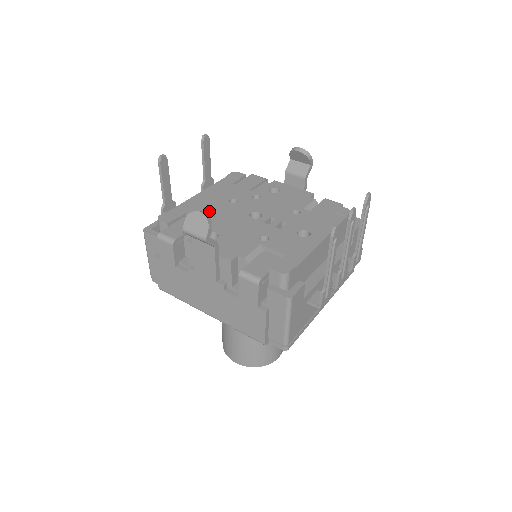
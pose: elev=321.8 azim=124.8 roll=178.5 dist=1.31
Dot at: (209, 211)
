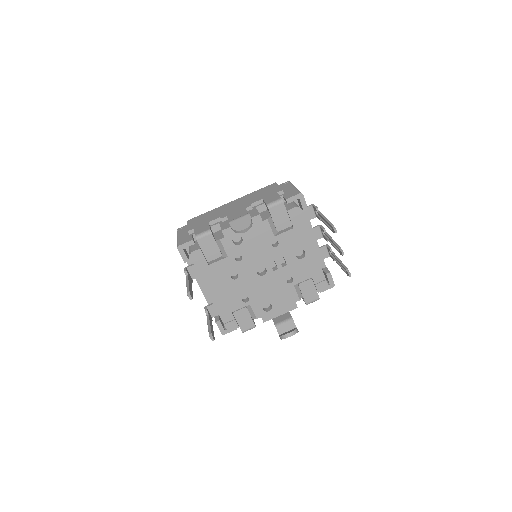
Dot at: (238, 298)
